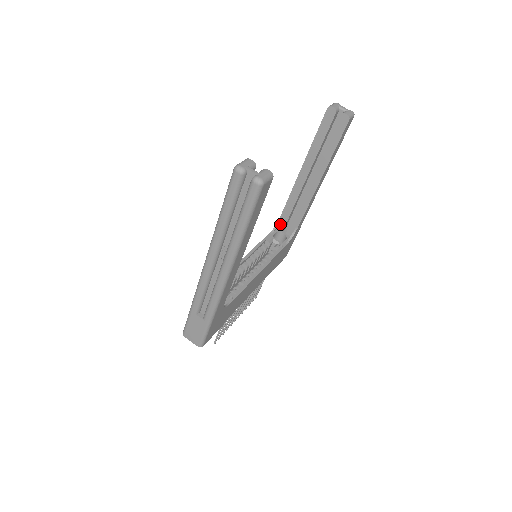
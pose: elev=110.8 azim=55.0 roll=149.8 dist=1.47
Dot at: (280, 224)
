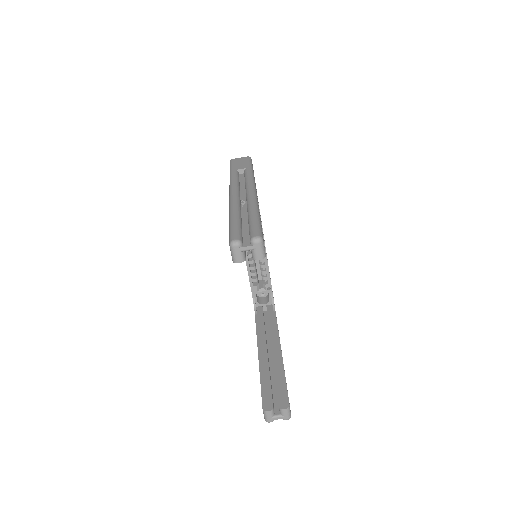
Dot at: occluded
